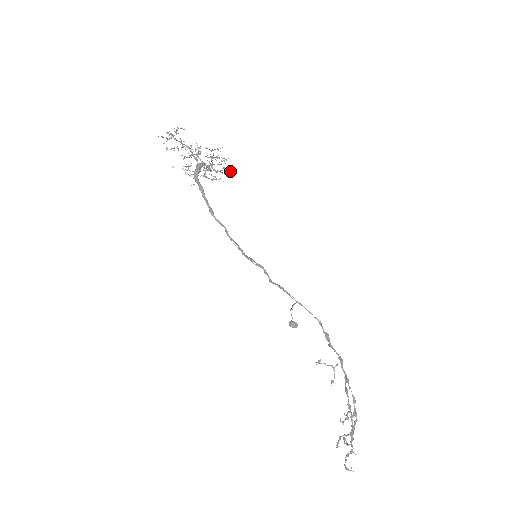
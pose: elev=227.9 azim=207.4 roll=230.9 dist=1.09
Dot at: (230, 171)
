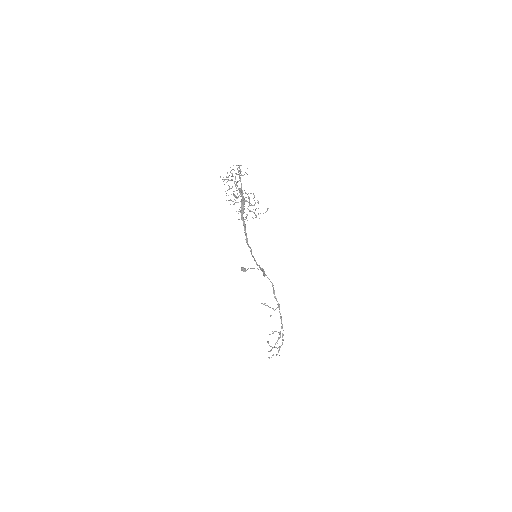
Dot at: (258, 202)
